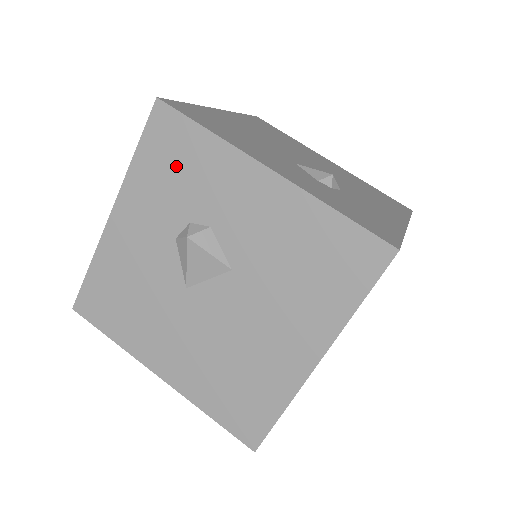
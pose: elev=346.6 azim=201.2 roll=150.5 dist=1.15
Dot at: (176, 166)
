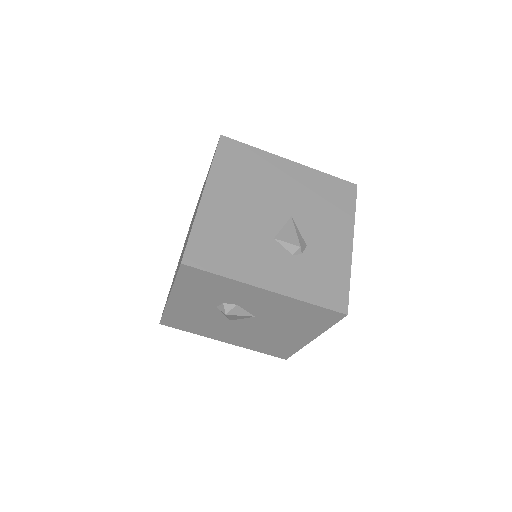
Dot at: (206, 286)
